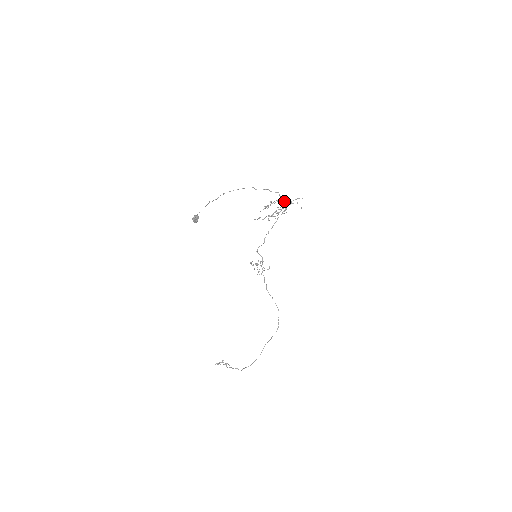
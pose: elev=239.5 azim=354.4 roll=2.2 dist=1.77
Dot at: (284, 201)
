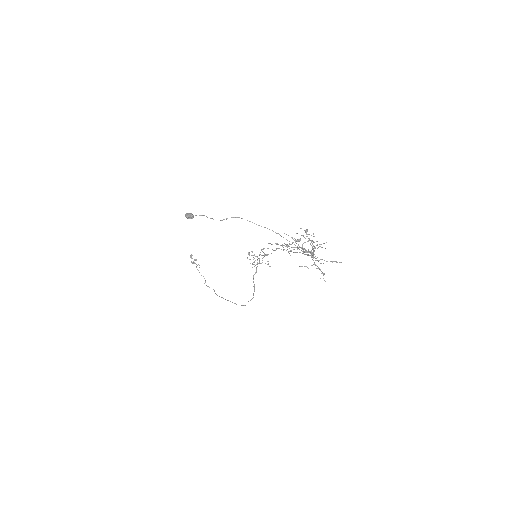
Dot at: (320, 244)
